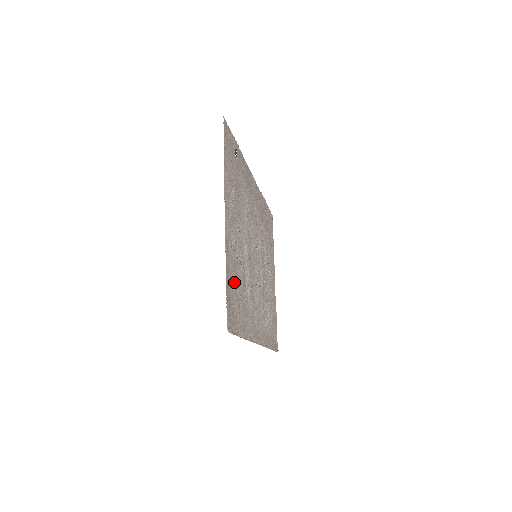
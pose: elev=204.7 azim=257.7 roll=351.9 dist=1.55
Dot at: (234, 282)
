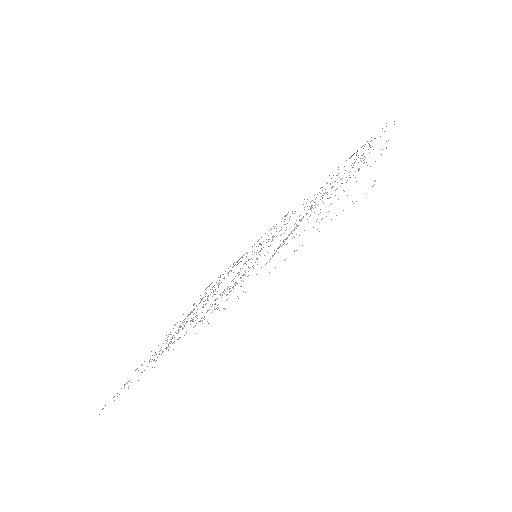
Dot at: occluded
